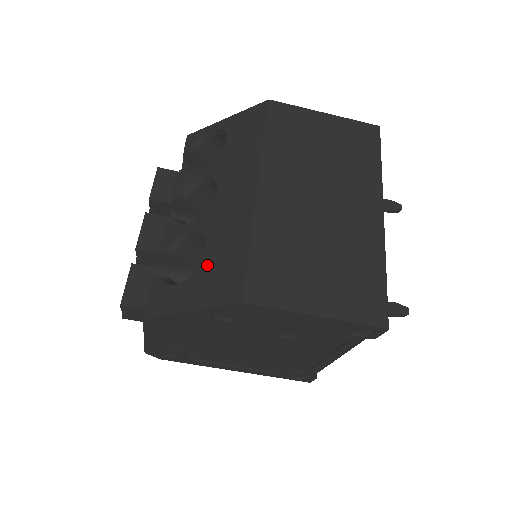
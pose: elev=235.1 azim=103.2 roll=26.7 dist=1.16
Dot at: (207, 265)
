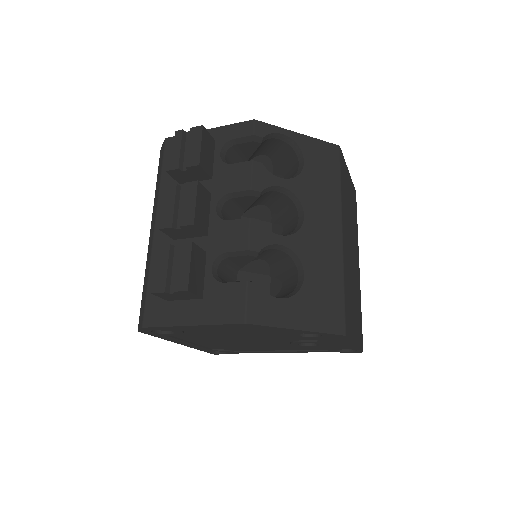
Dot at: (308, 289)
